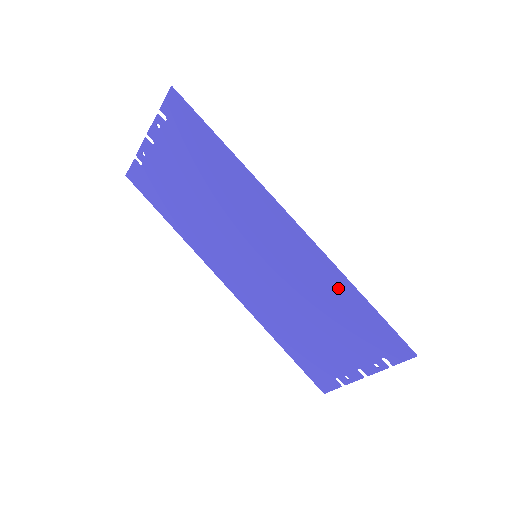
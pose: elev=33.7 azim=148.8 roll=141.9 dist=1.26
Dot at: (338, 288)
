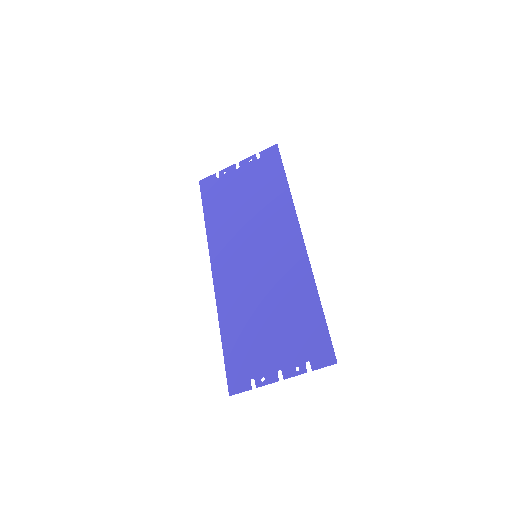
Dot at: (305, 292)
